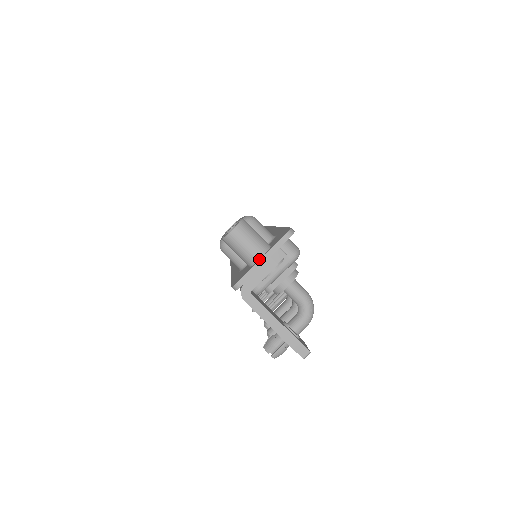
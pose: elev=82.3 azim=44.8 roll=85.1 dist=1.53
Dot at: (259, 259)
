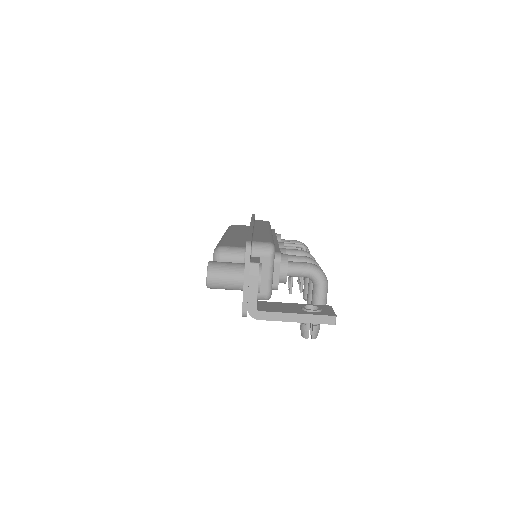
Dot at: (243, 282)
